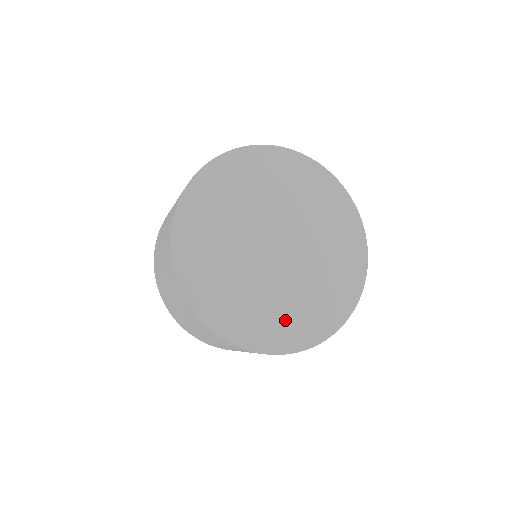
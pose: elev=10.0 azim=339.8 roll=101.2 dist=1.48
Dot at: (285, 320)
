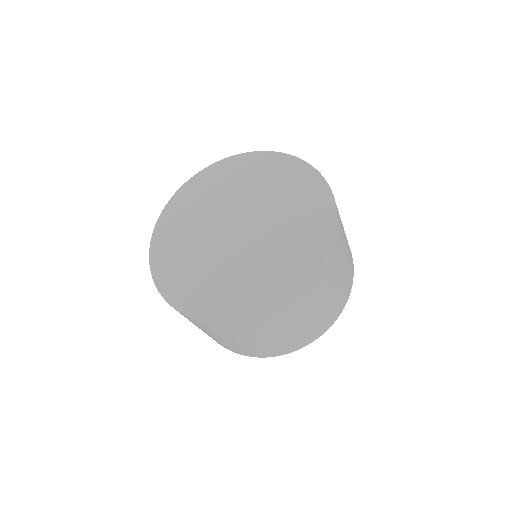
Dot at: (258, 285)
